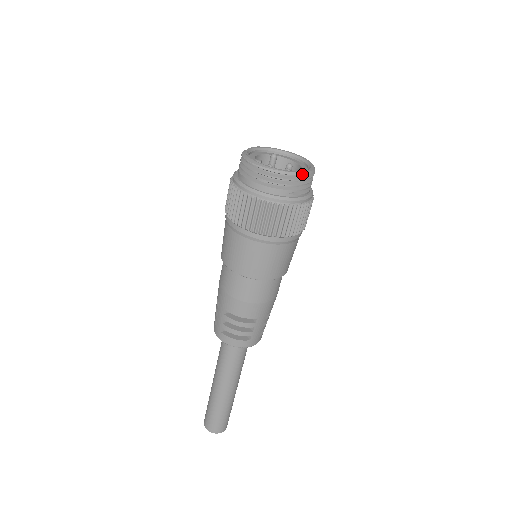
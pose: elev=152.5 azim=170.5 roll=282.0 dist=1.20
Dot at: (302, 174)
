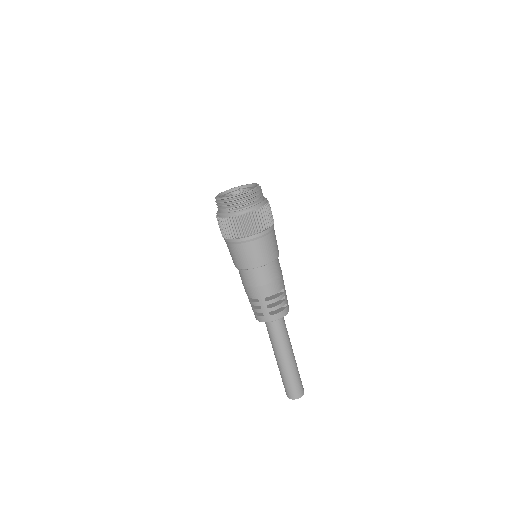
Dot at: (230, 197)
